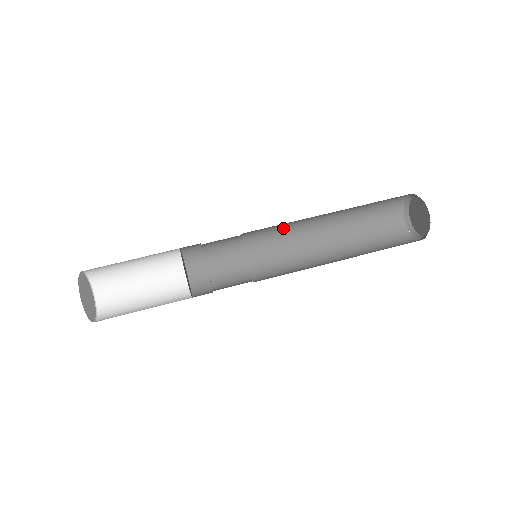
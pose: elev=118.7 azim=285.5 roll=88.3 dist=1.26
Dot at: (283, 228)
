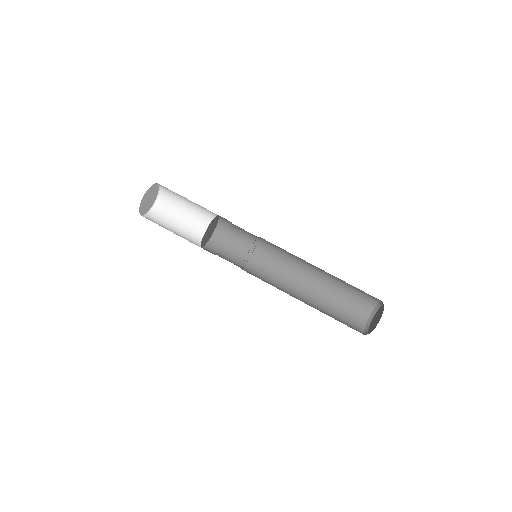
Dot at: (288, 255)
